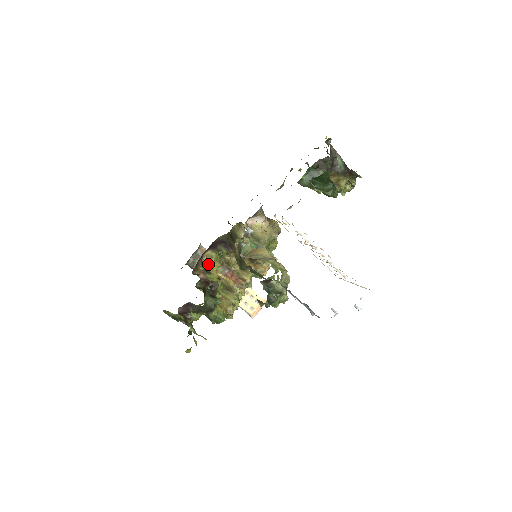
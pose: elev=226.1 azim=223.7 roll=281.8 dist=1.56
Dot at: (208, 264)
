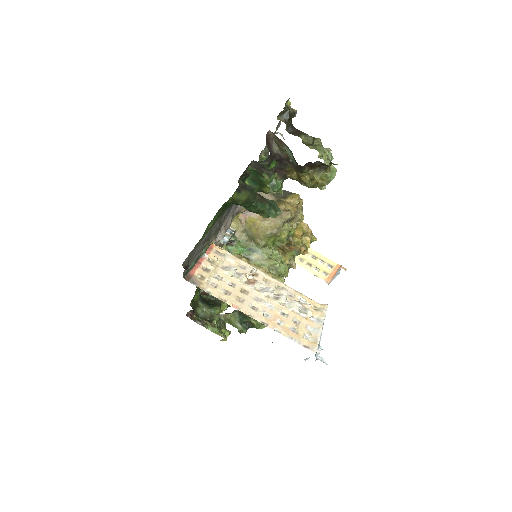
Dot at: occluded
